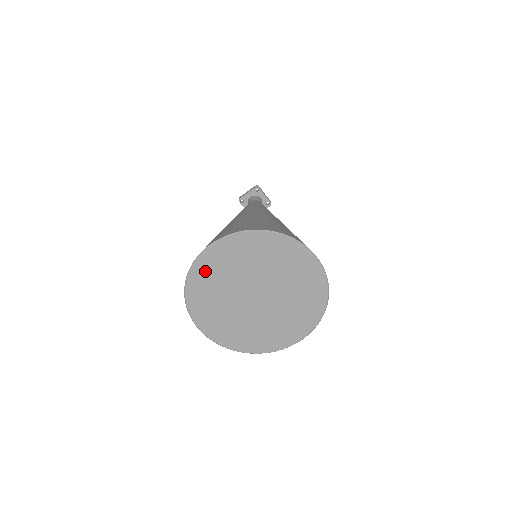
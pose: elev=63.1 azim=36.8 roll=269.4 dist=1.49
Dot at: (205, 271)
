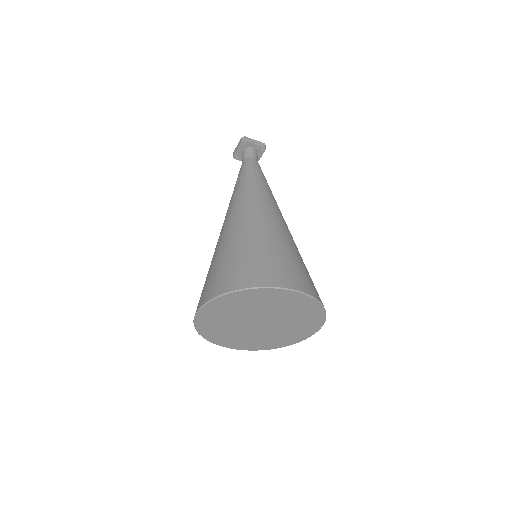
Dot at: (207, 324)
